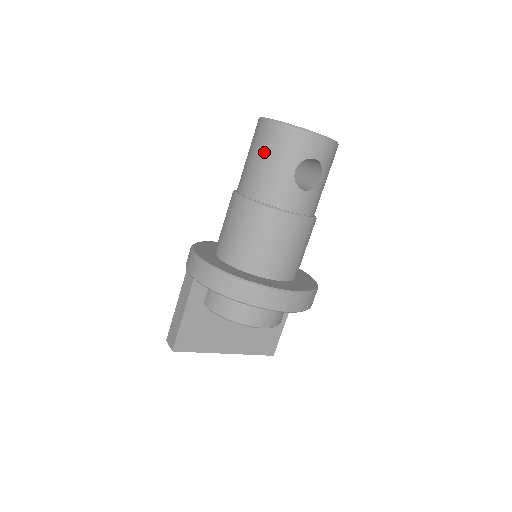
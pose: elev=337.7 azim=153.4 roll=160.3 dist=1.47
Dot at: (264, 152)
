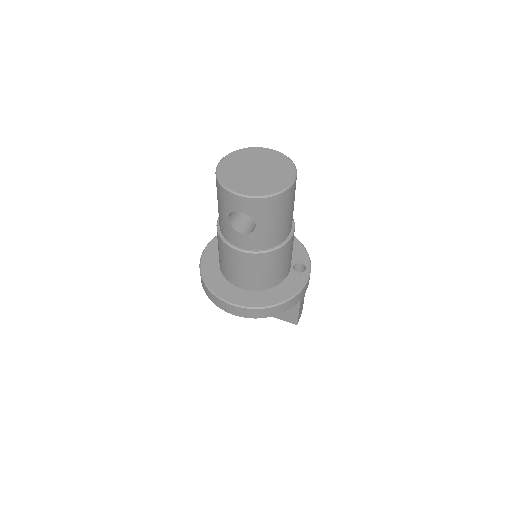
Dot at: occluded
